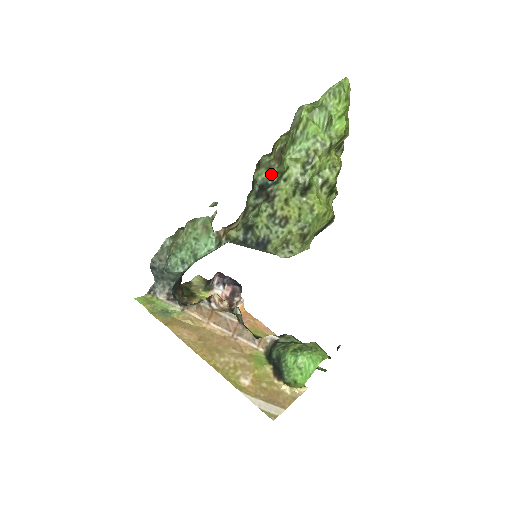
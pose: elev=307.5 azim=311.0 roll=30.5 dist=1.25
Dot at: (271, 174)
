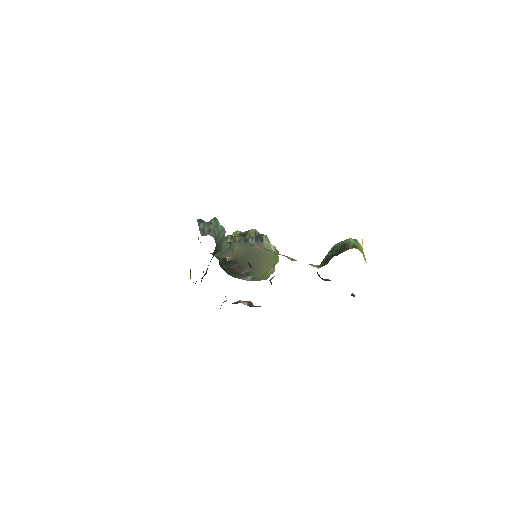
Dot at: occluded
